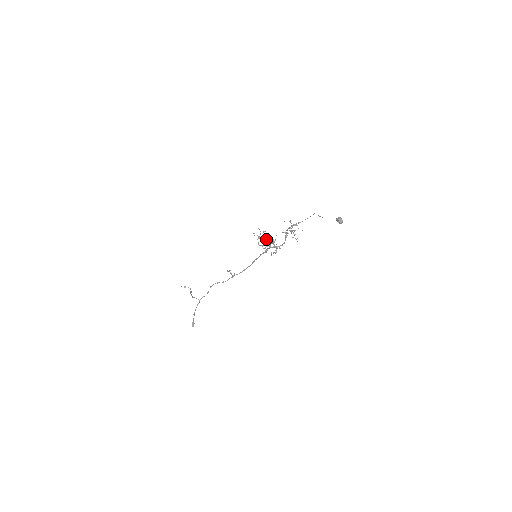
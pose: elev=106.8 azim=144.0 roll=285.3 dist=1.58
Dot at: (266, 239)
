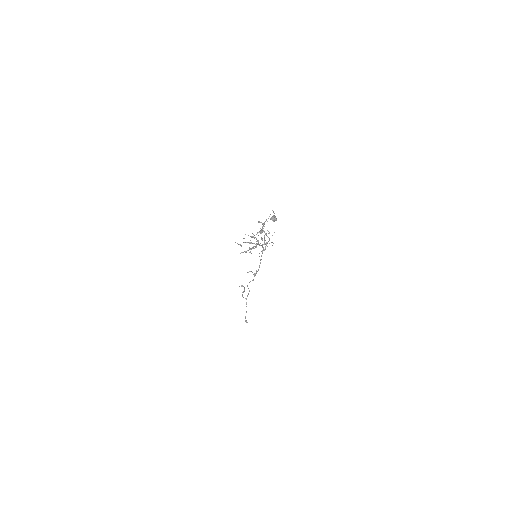
Dot at: (250, 243)
